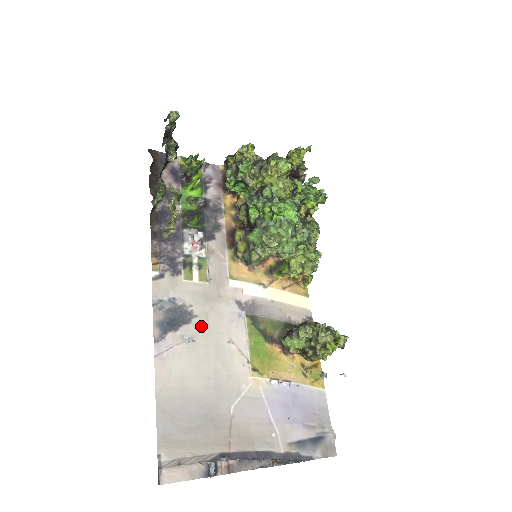
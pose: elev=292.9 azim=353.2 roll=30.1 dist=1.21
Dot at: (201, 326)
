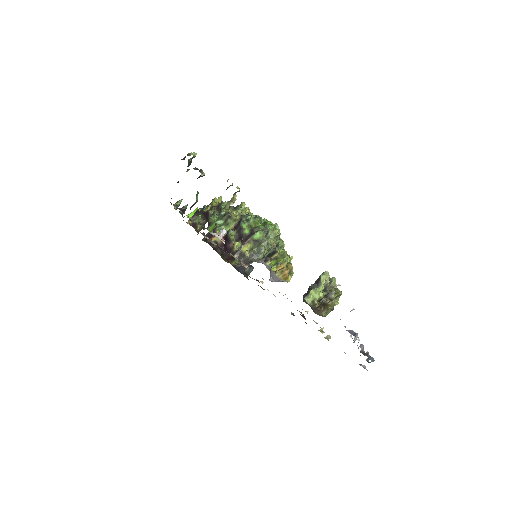
Dot at: occluded
